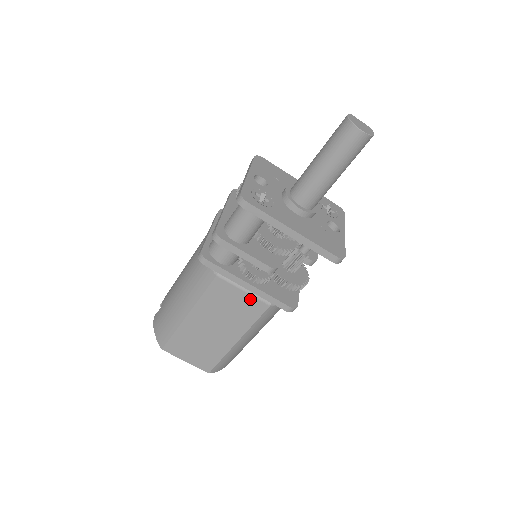
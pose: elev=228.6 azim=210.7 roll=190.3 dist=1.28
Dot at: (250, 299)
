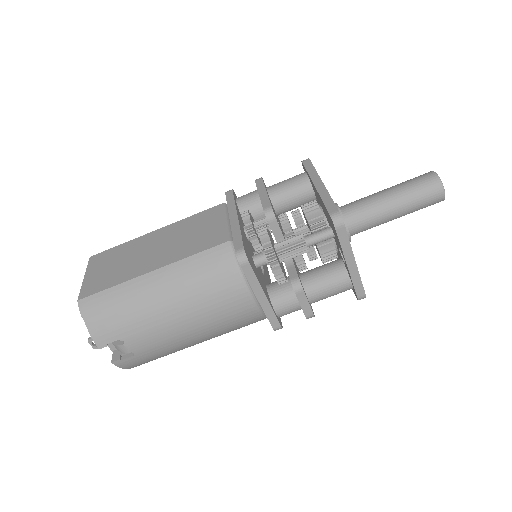
Dot at: (221, 230)
